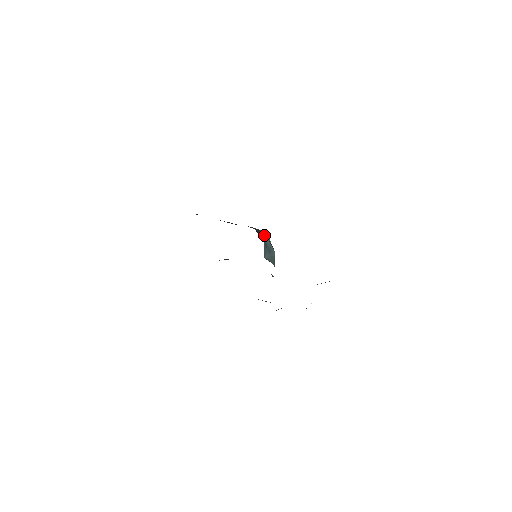
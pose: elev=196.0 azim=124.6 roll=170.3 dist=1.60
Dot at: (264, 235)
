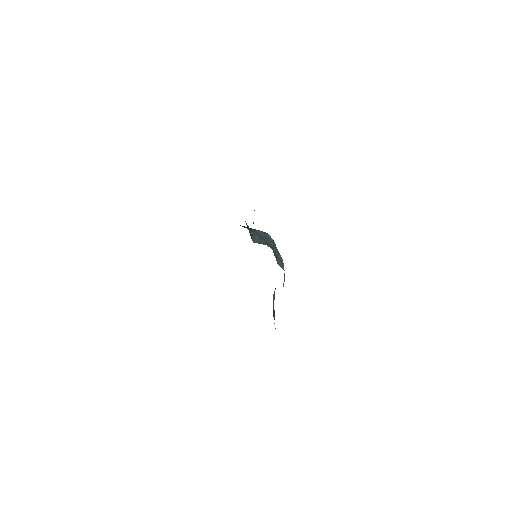
Dot at: (256, 230)
